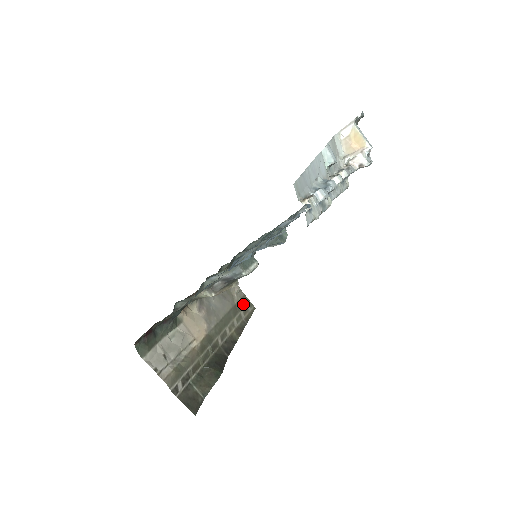
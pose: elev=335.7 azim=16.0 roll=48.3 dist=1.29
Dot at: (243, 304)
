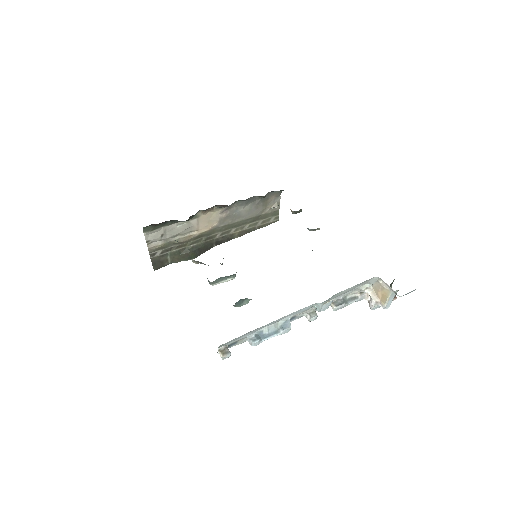
Dot at: (269, 216)
